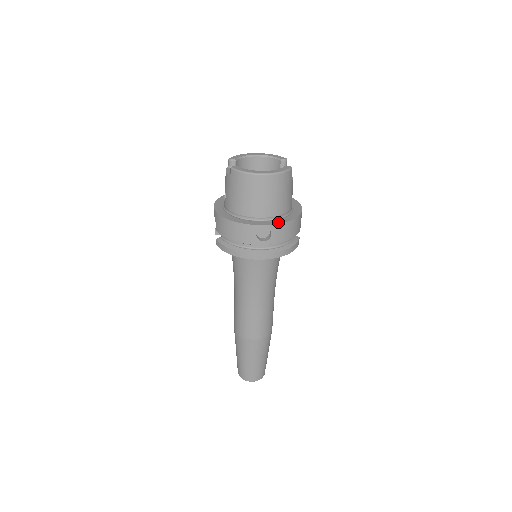
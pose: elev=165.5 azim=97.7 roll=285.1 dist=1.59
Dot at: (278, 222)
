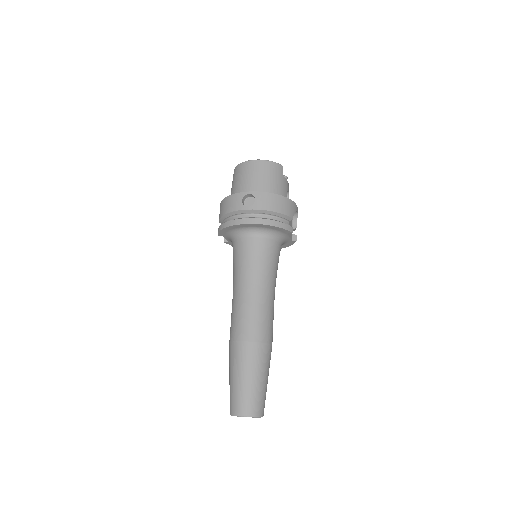
Dot at: (263, 193)
